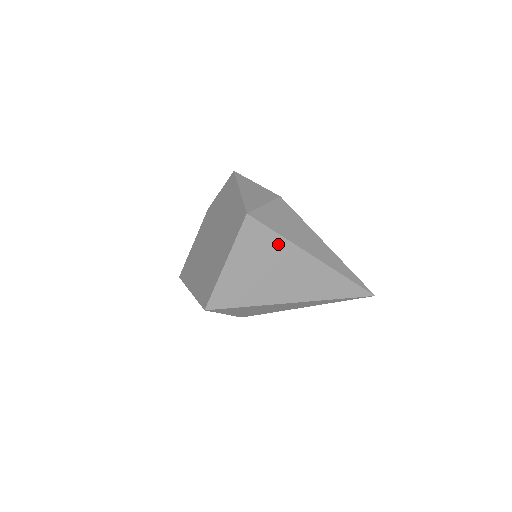
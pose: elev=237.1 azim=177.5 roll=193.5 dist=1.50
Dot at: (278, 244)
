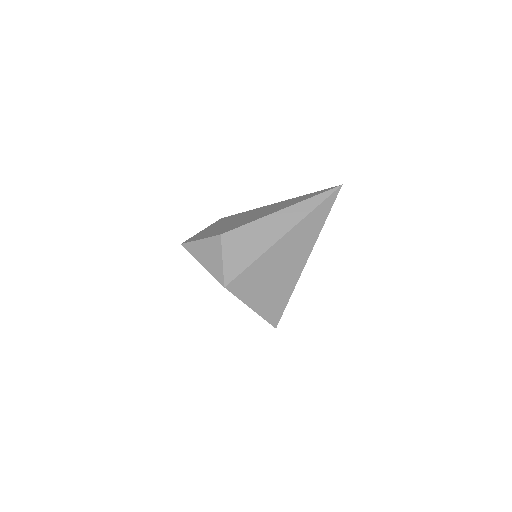
Dot at: (258, 266)
